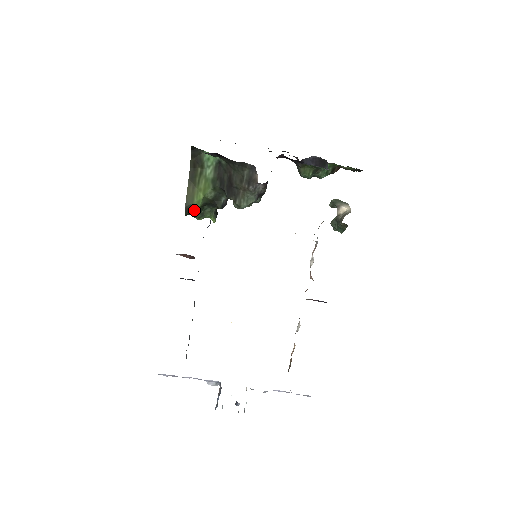
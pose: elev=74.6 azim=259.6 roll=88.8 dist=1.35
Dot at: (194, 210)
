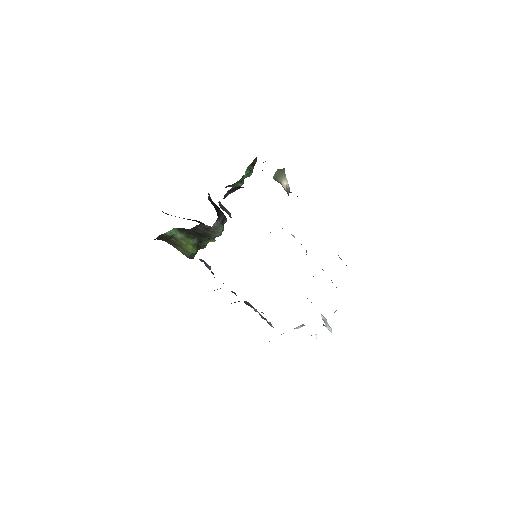
Dot at: (195, 254)
